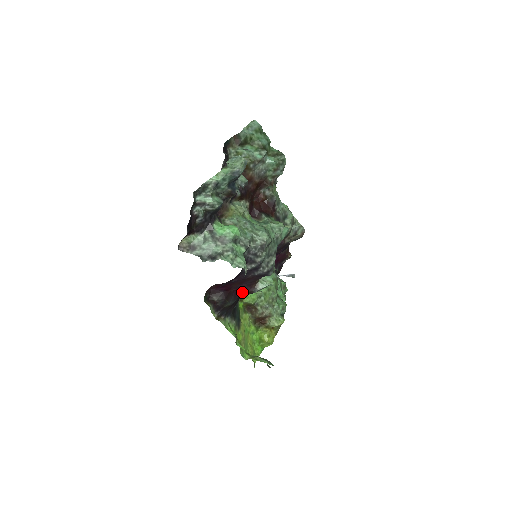
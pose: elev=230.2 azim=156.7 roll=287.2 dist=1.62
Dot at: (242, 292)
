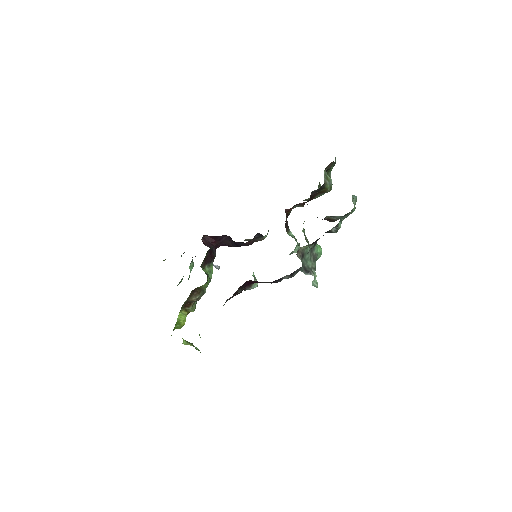
Dot at: occluded
